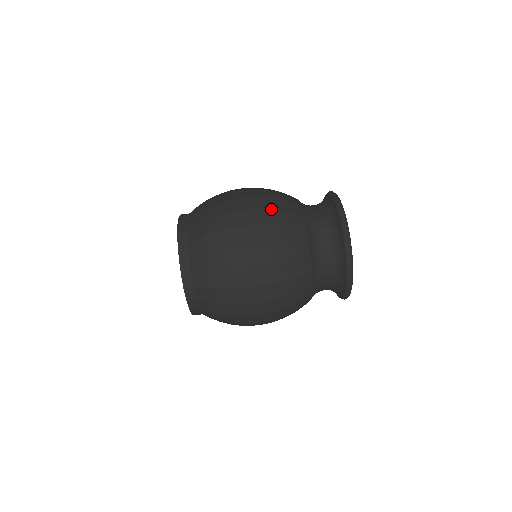
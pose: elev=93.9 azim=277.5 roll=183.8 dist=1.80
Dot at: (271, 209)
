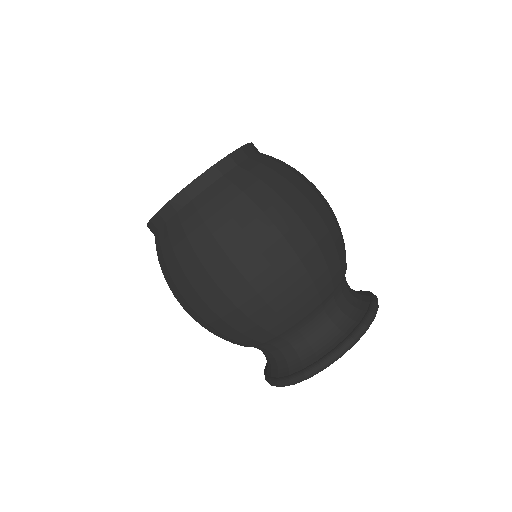
Dot at: (304, 266)
